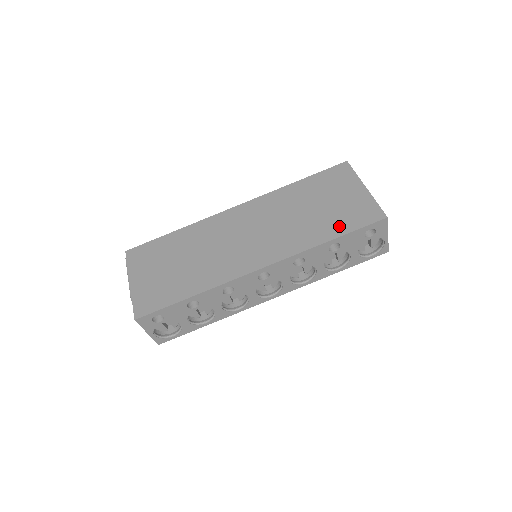
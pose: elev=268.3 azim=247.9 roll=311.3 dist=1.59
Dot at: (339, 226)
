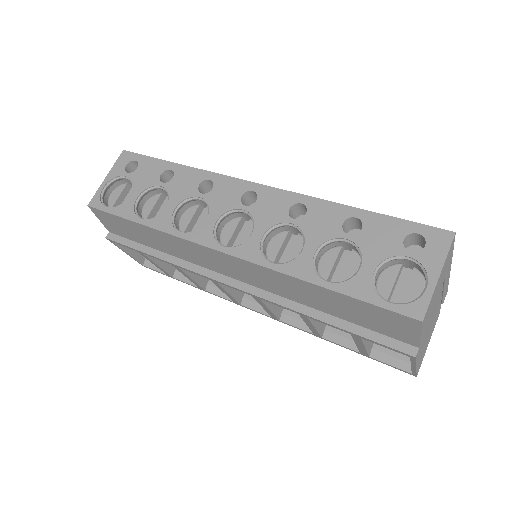
Dot at: occluded
